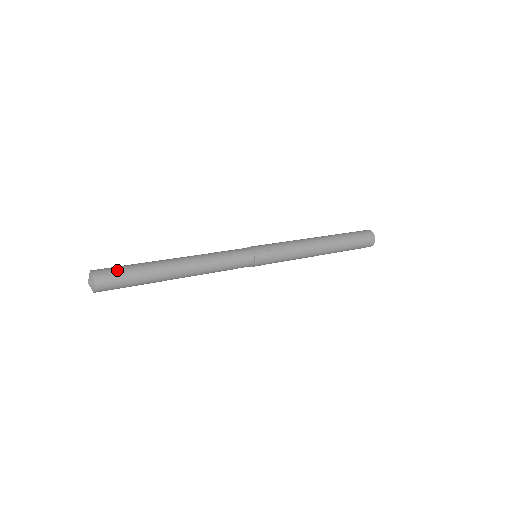
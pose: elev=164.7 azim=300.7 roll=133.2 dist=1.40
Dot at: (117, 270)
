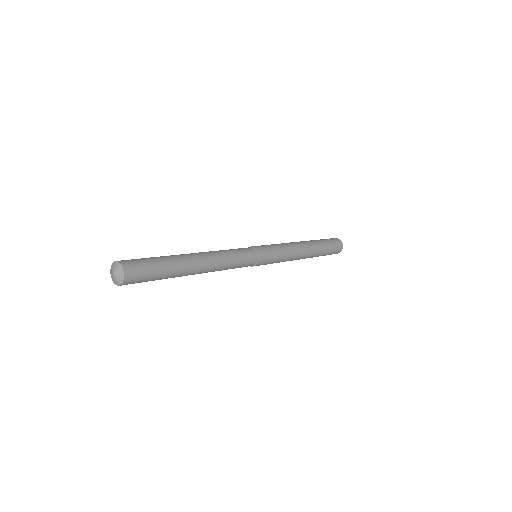
Dot at: (141, 259)
